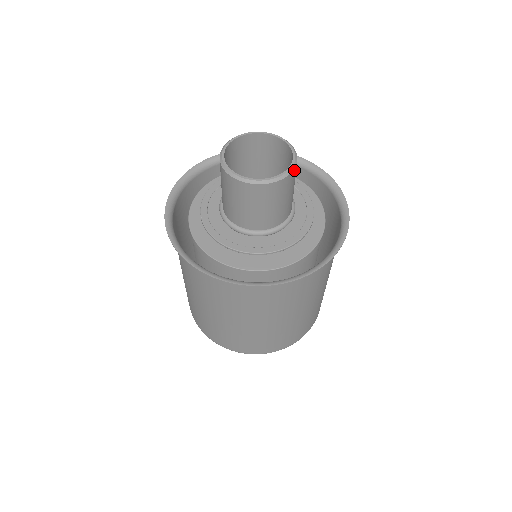
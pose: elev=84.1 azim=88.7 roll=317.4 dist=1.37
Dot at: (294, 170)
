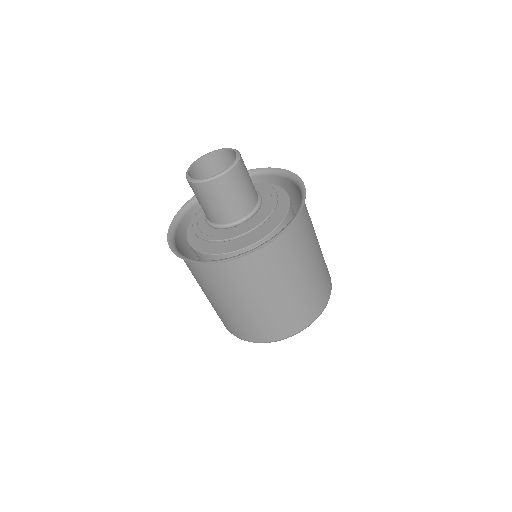
Dot at: (240, 162)
